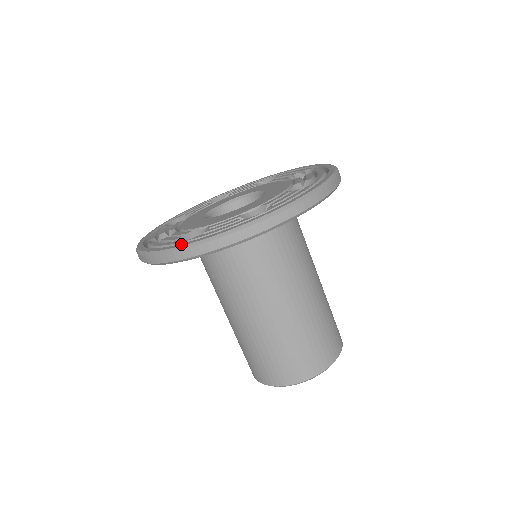
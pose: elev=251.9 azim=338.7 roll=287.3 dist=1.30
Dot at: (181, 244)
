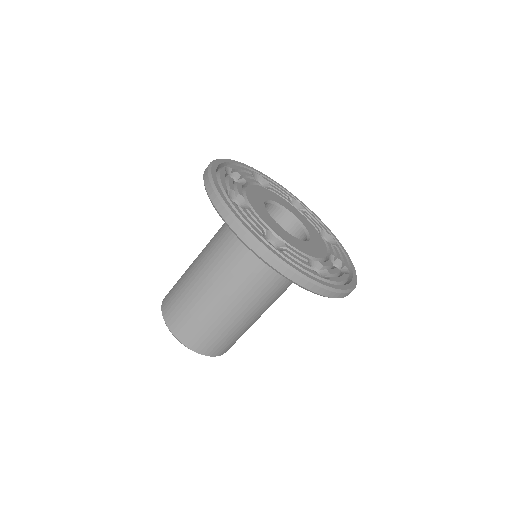
Dot at: (223, 194)
